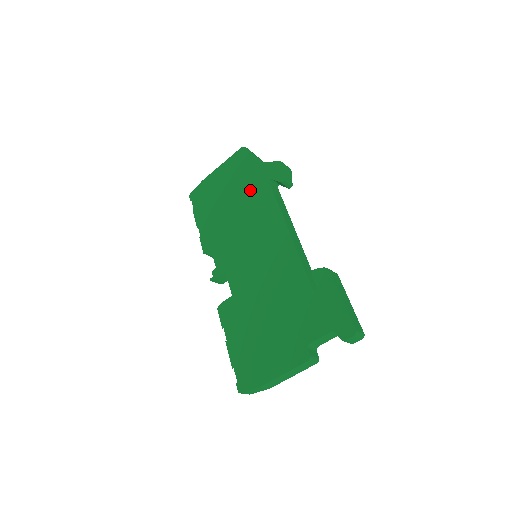
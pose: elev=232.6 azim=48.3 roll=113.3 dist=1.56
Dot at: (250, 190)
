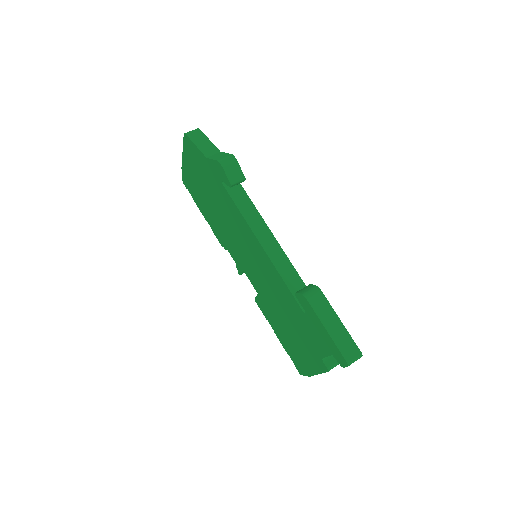
Dot at: (215, 190)
